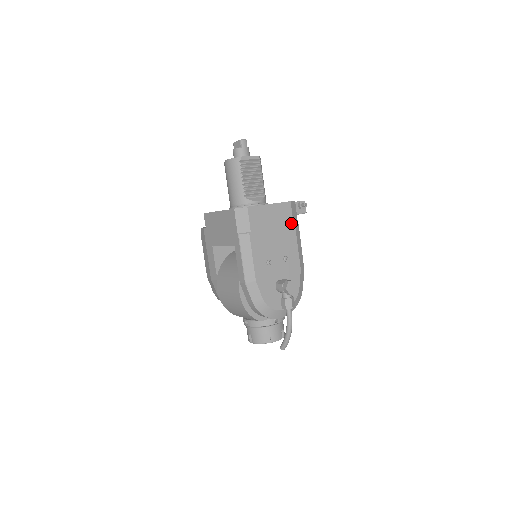
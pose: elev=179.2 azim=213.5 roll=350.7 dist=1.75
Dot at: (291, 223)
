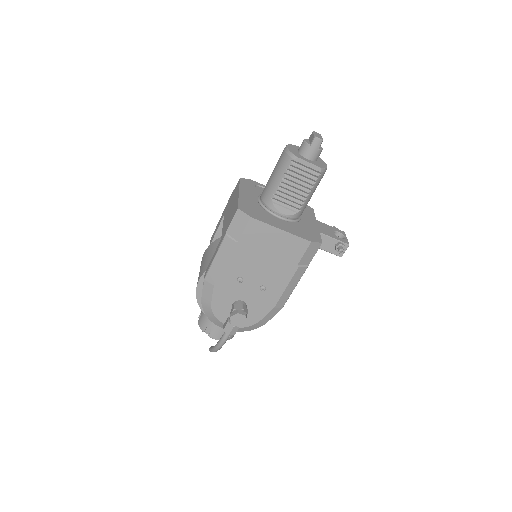
Dot at: (295, 262)
